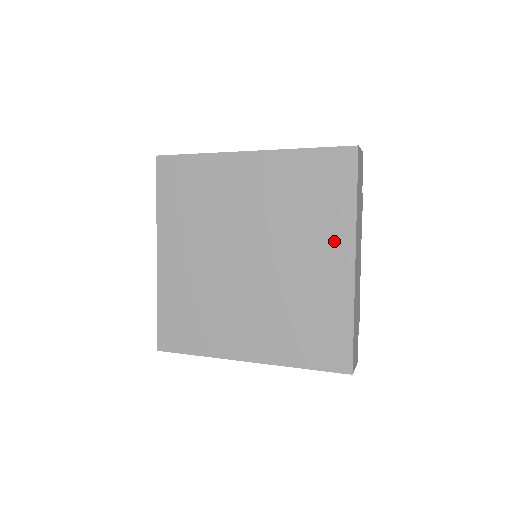
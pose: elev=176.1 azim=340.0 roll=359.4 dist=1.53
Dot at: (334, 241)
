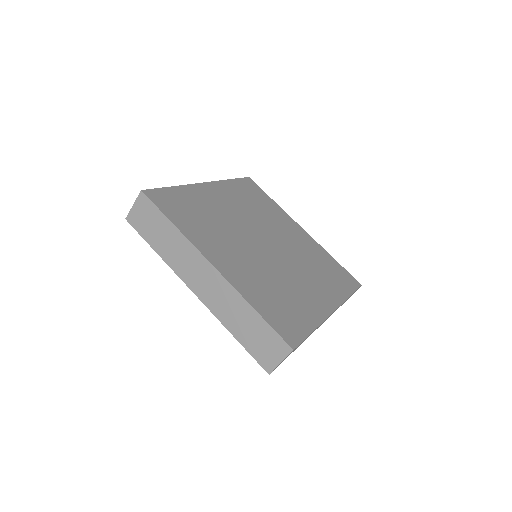
Dot at: (287, 221)
